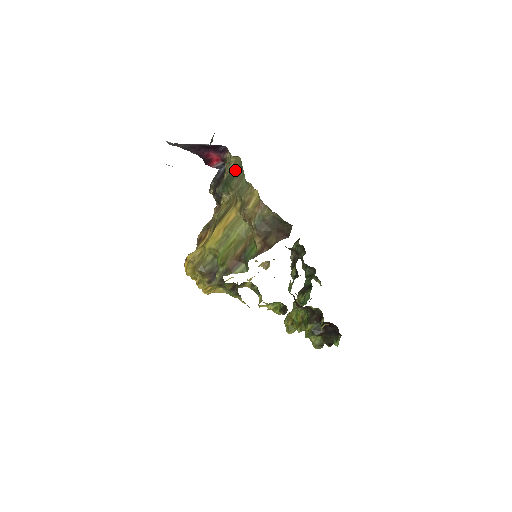
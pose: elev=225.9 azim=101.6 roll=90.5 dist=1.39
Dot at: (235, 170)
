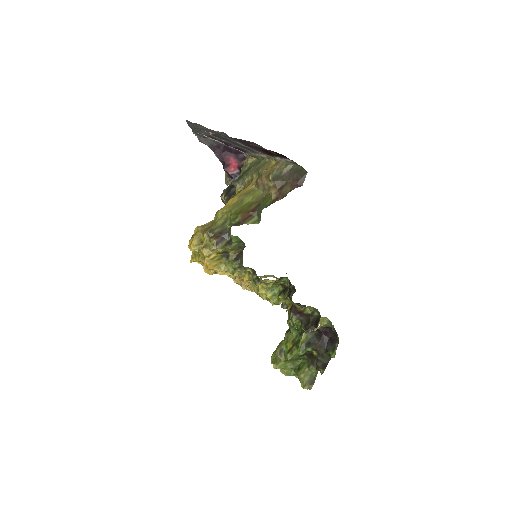
Dot at: (251, 167)
